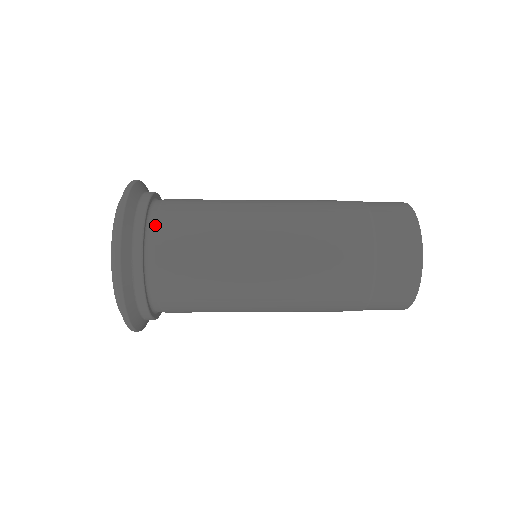
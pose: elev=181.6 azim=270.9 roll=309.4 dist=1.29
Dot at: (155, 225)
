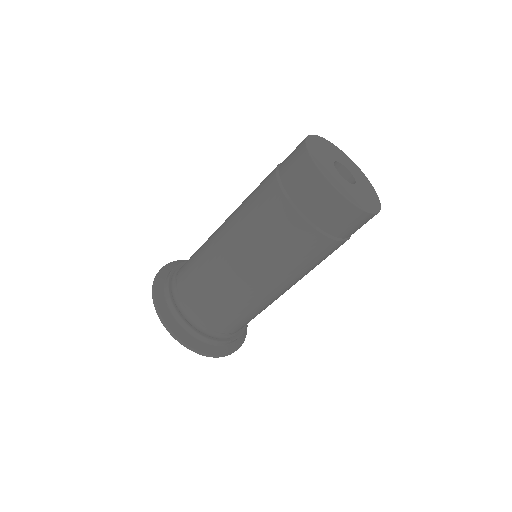
Dot at: (179, 270)
